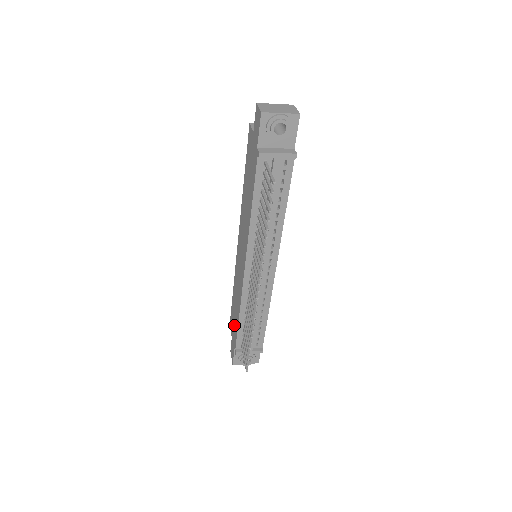
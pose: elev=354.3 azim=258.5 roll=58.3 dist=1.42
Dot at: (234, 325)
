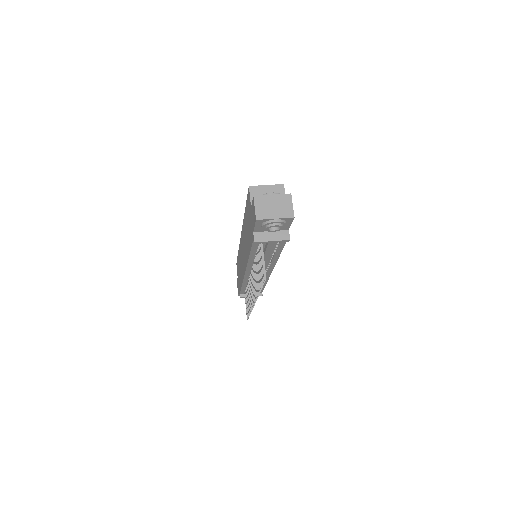
Dot at: (239, 278)
